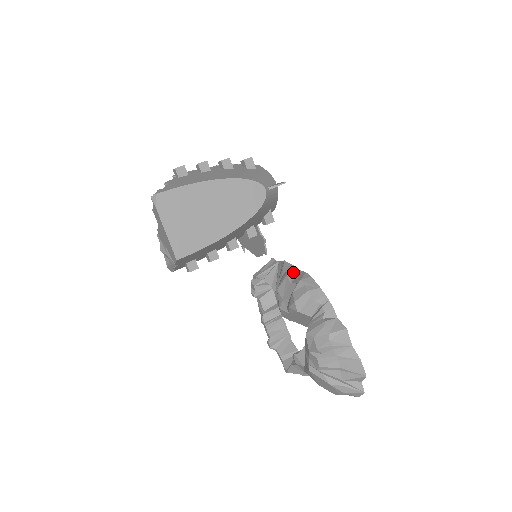
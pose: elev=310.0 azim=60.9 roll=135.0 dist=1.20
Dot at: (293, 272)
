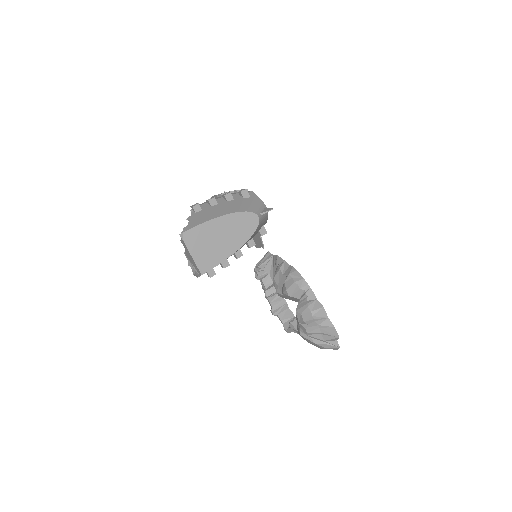
Dot at: (284, 266)
